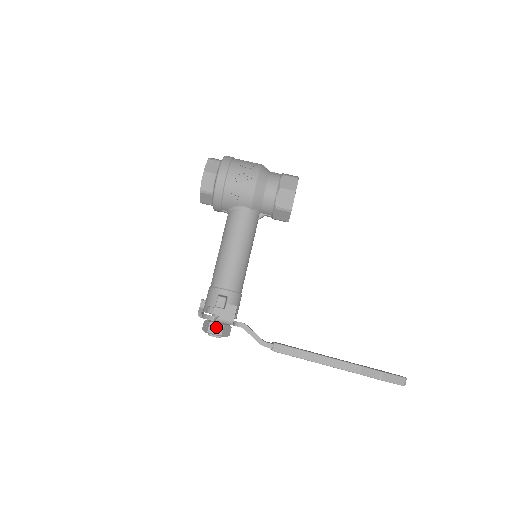
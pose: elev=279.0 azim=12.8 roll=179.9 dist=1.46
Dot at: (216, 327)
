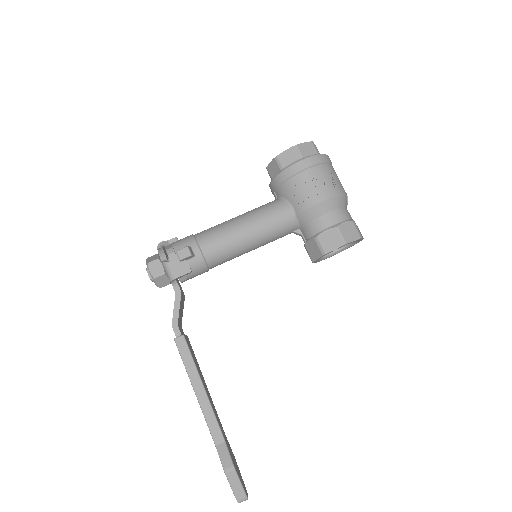
Dot at: (158, 268)
